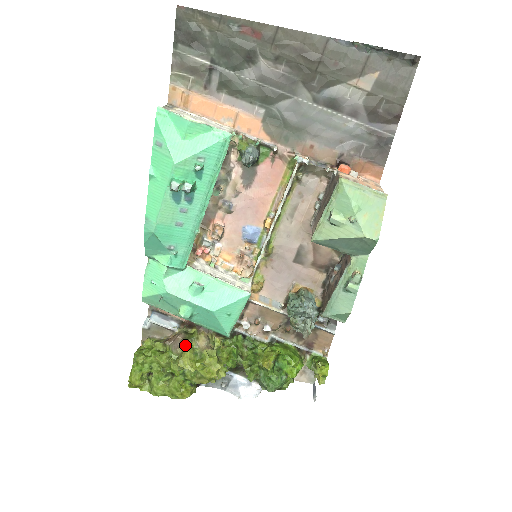
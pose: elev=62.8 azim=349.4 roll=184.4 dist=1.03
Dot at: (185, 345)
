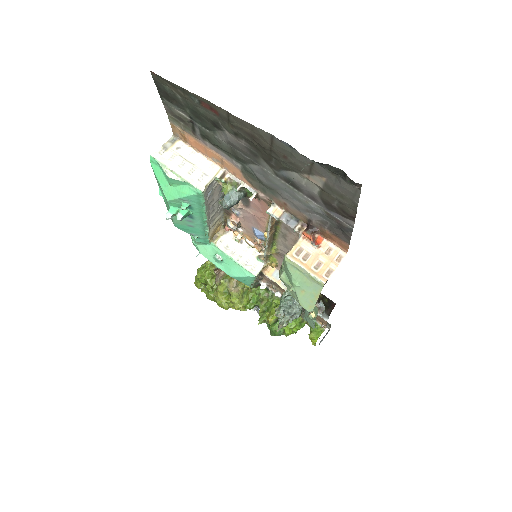
Dot at: (220, 283)
